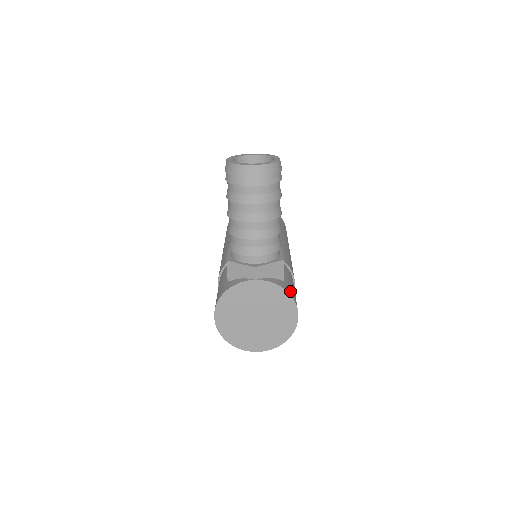
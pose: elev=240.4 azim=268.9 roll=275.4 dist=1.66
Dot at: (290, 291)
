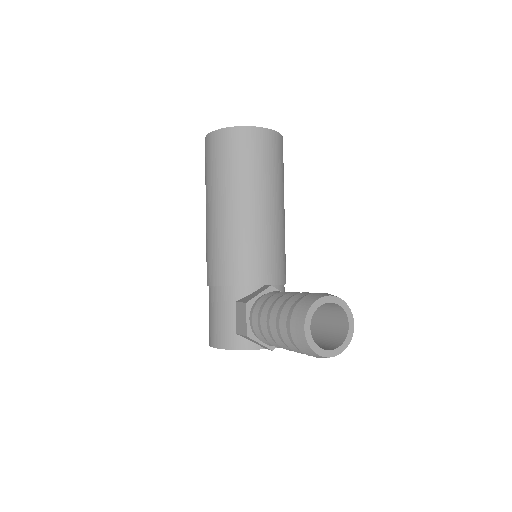
Dot at: occluded
